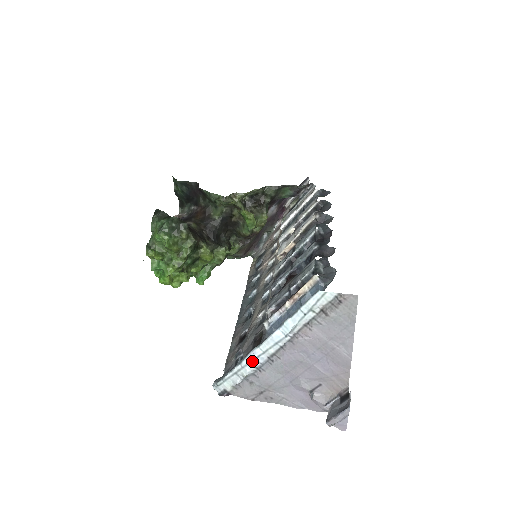
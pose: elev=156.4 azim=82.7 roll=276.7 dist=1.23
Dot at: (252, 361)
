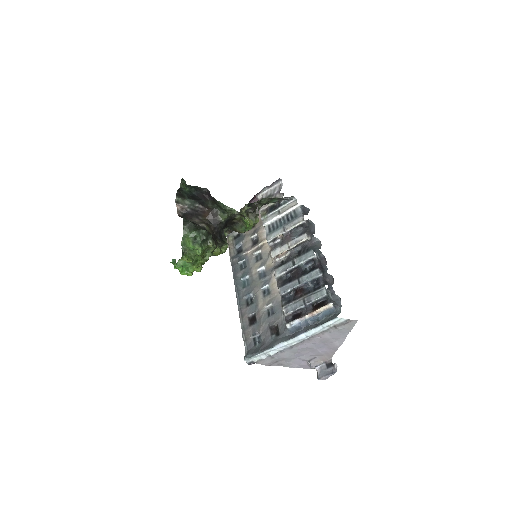
Dot at: (279, 348)
